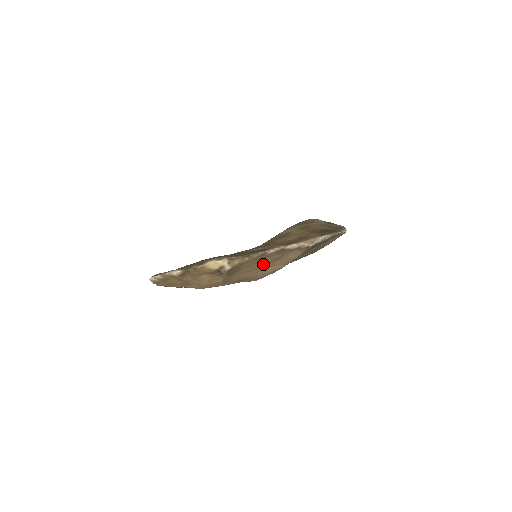
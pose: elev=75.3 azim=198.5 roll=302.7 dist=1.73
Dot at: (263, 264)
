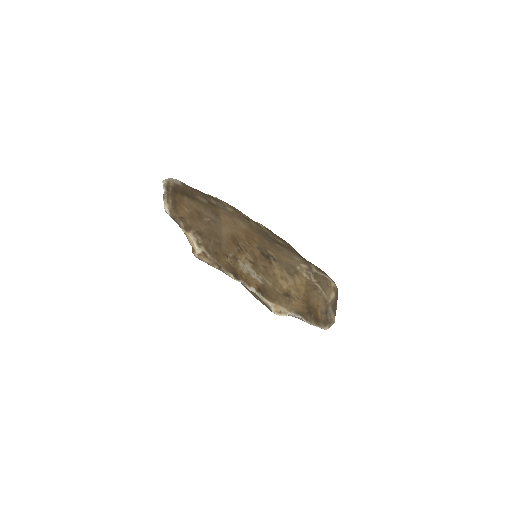
Dot at: occluded
